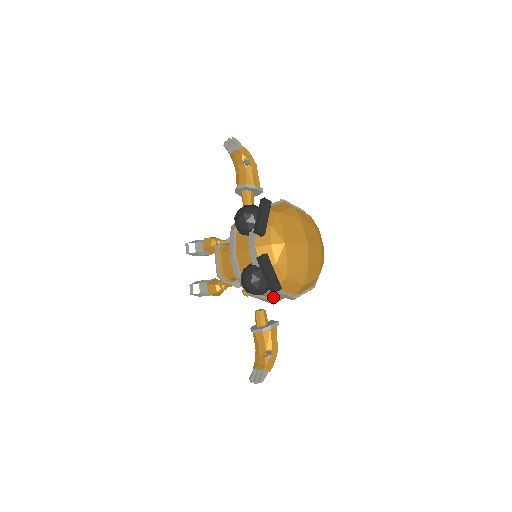
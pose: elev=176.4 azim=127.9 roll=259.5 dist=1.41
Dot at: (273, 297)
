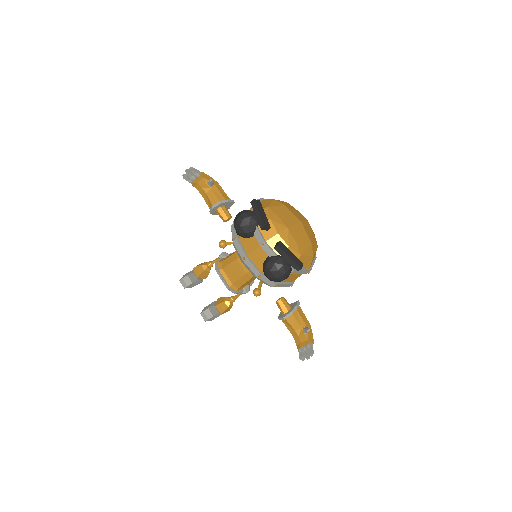
Dot at: (291, 280)
